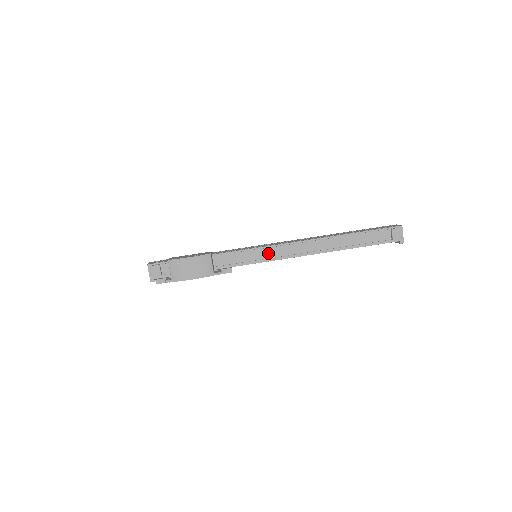
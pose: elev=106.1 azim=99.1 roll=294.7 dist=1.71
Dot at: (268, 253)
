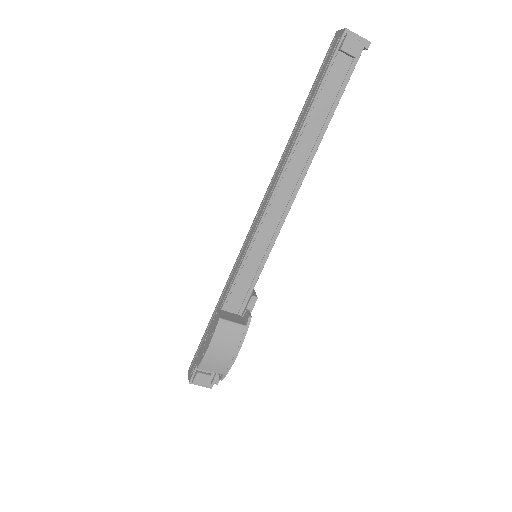
Dot at: (262, 242)
